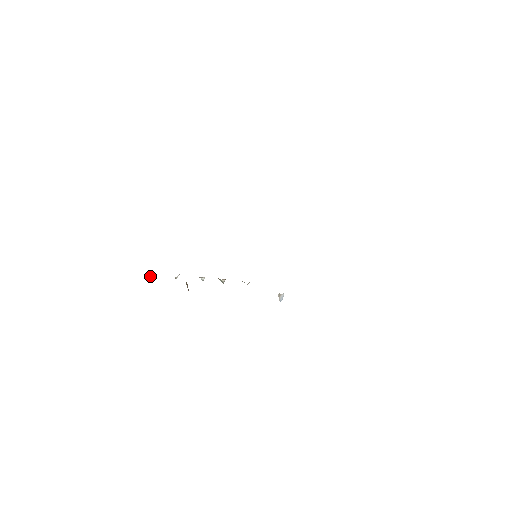
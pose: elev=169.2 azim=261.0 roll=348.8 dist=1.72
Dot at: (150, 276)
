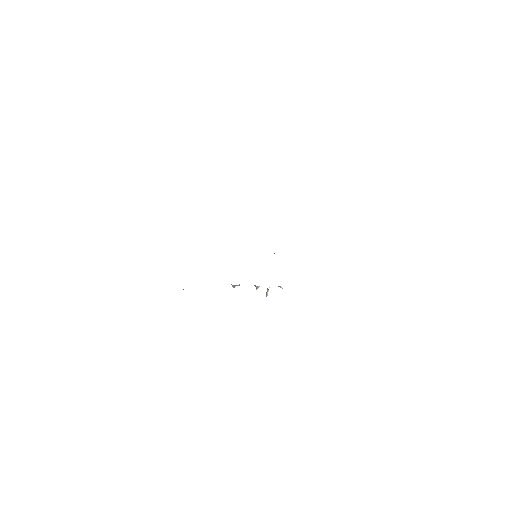
Dot at: (183, 289)
